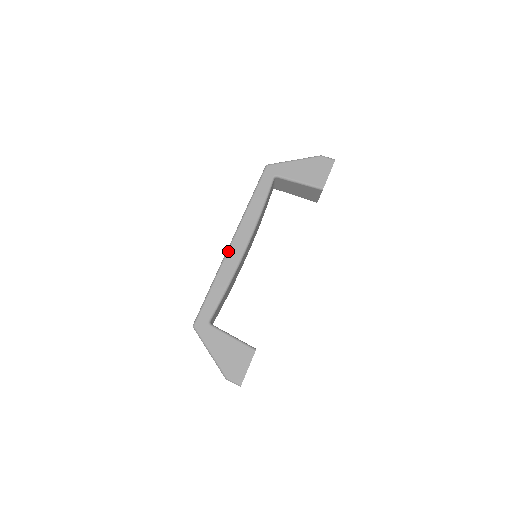
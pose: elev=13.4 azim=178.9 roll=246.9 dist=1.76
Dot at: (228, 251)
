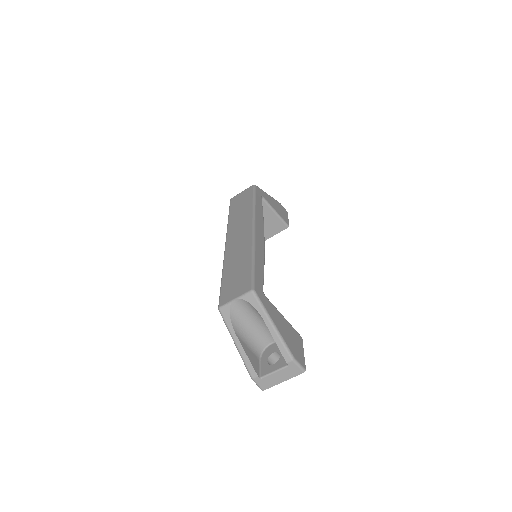
Dot at: (255, 233)
